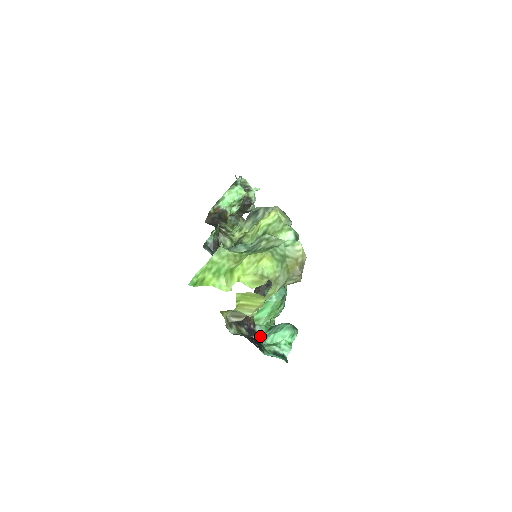
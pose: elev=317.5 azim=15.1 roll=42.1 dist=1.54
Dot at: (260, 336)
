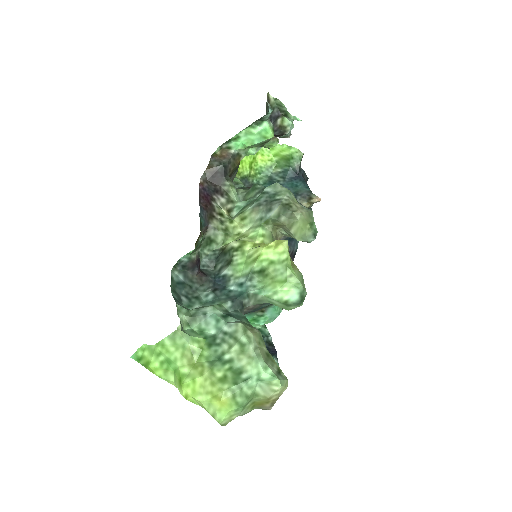
Dot at: occluded
